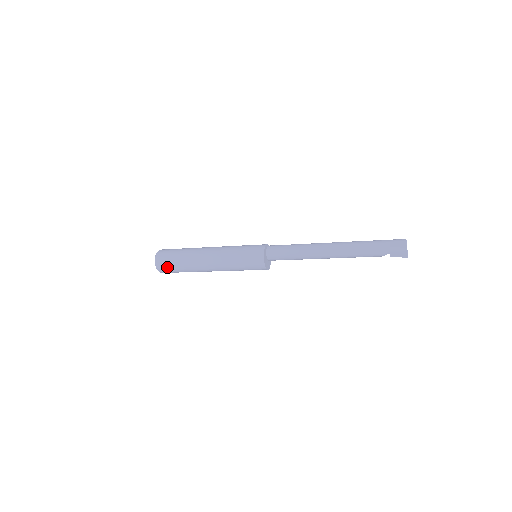
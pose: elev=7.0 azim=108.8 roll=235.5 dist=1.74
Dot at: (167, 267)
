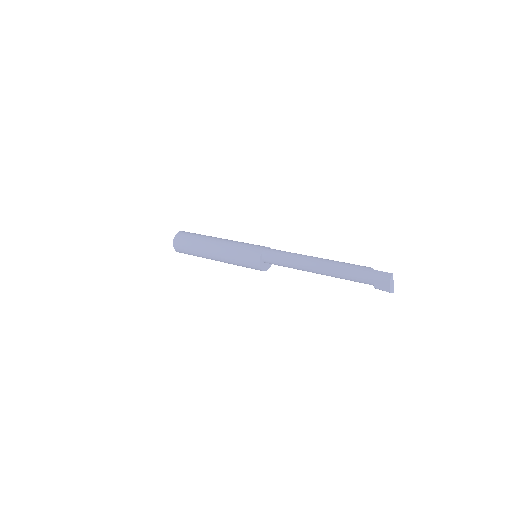
Dot at: occluded
